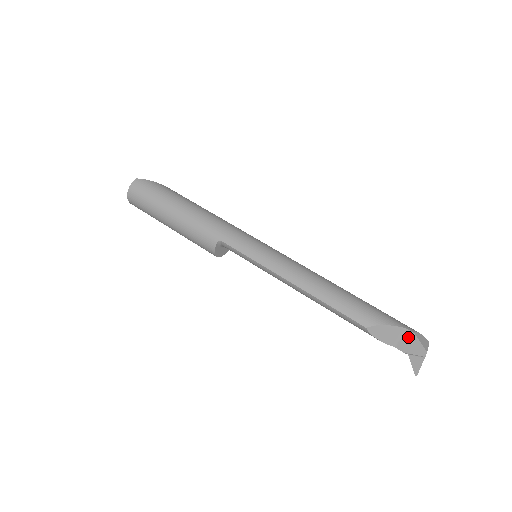
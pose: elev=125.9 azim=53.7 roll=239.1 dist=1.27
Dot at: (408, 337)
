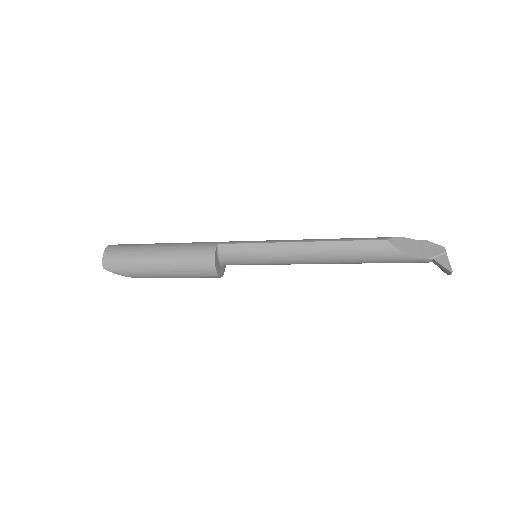
Dot at: (423, 245)
